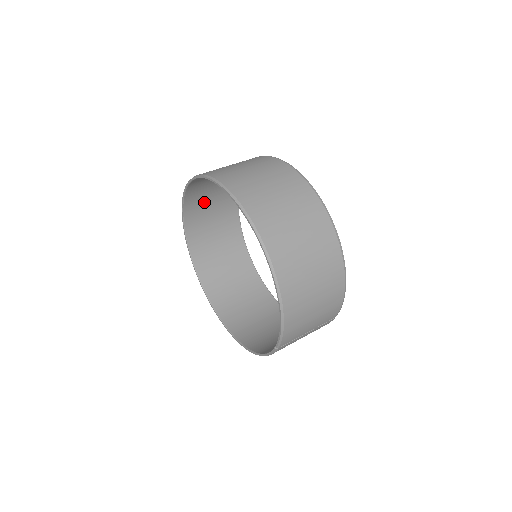
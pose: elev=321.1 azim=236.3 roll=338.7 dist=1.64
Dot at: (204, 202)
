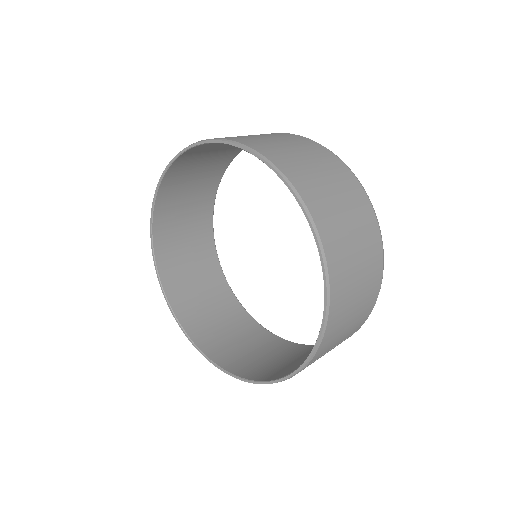
Dot at: (180, 192)
